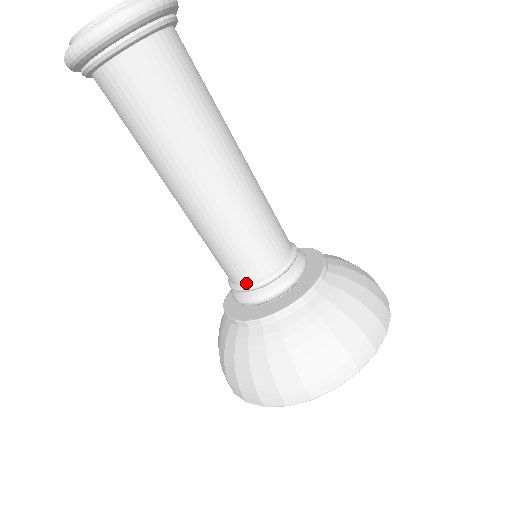
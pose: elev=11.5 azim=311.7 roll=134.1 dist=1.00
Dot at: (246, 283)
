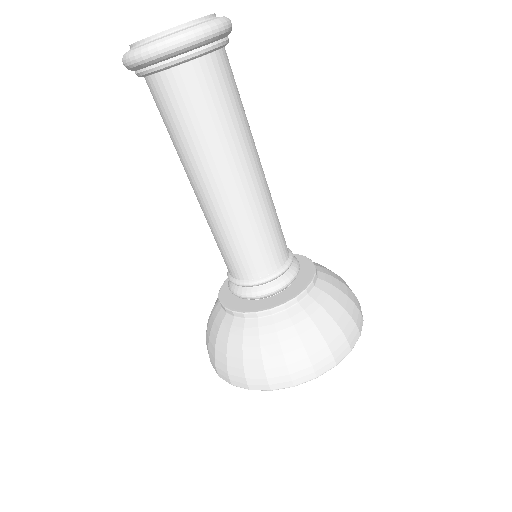
Dot at: (248, 279)
